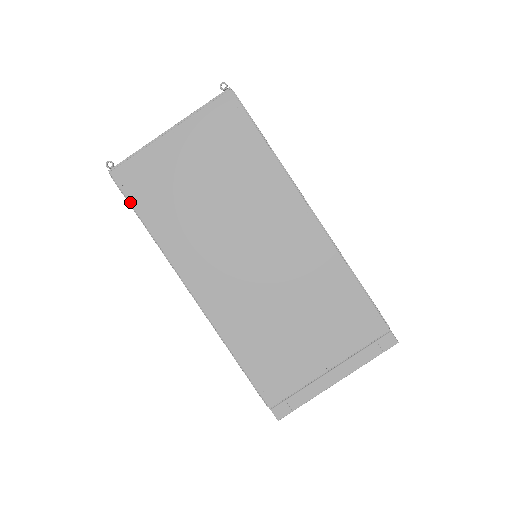
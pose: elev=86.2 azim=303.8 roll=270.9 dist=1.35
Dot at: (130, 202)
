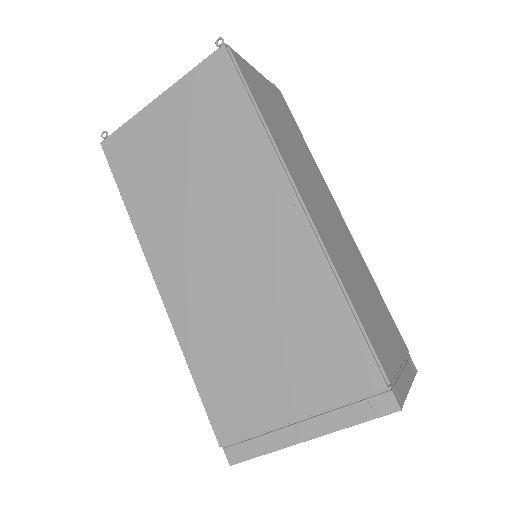
Dot at: (114, 176)
